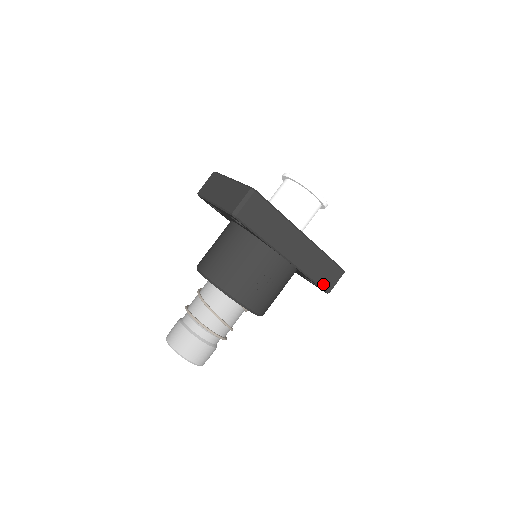
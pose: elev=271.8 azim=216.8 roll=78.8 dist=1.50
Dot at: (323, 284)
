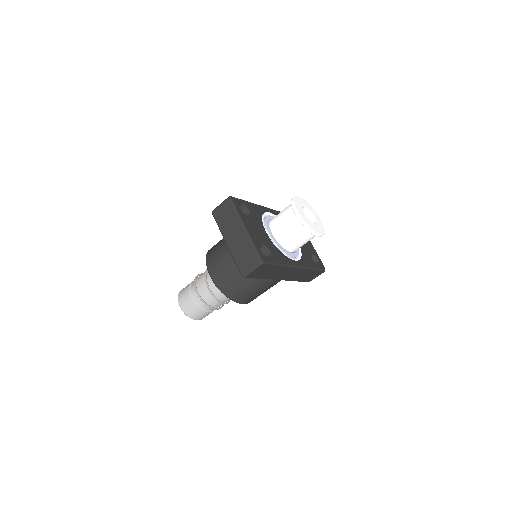
Dot at: (305, 280)
